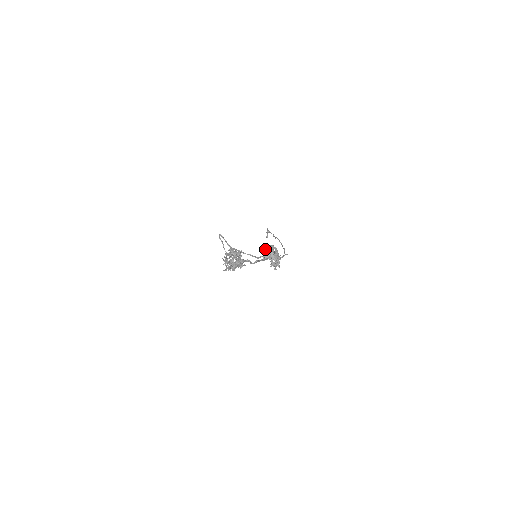
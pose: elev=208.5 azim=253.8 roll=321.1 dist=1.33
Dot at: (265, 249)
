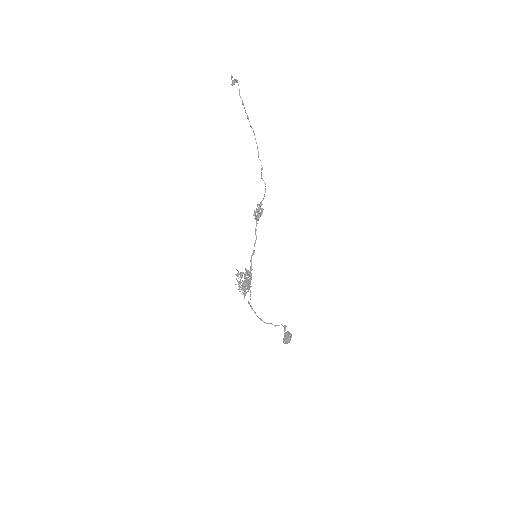
Dot at: (286, 341)
